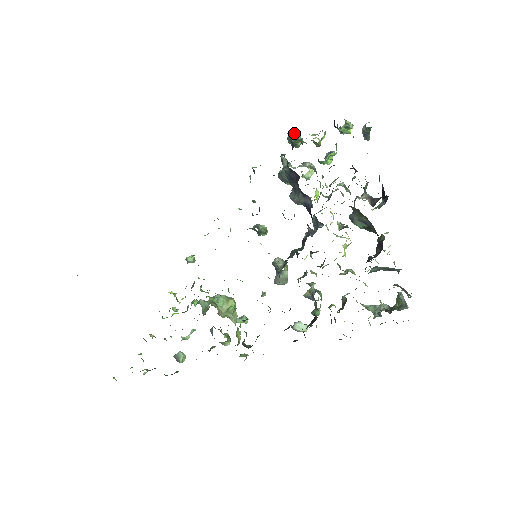
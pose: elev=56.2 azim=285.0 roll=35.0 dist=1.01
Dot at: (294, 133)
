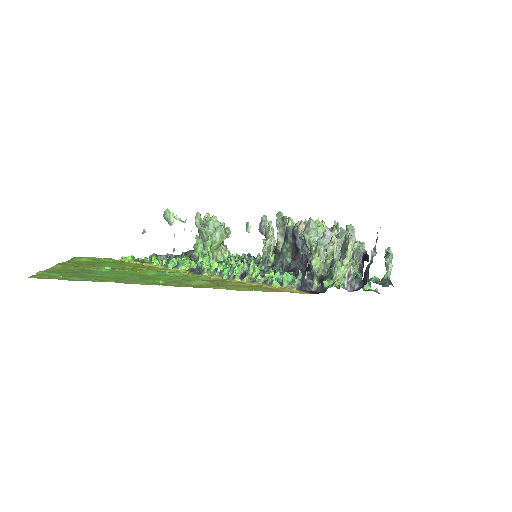
Dot at: occluded
